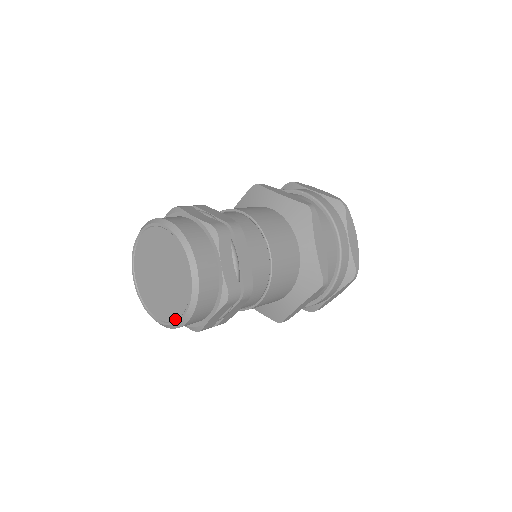
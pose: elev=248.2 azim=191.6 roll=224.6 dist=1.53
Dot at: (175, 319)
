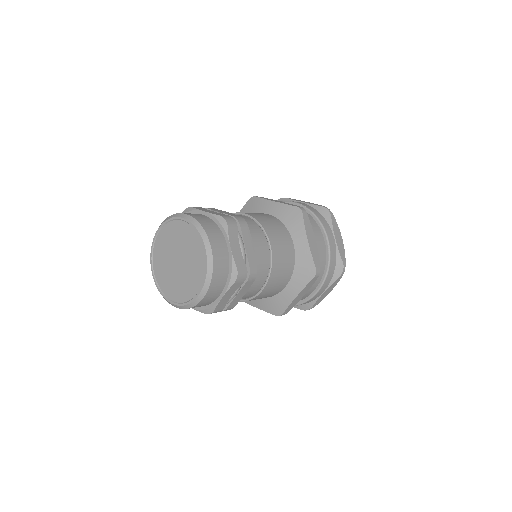
Dot at: (166, 295)
